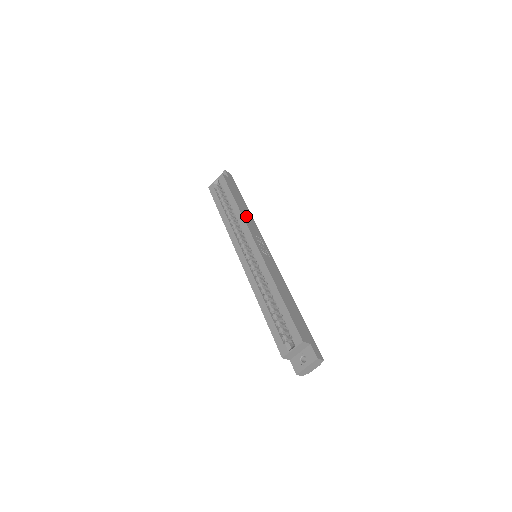
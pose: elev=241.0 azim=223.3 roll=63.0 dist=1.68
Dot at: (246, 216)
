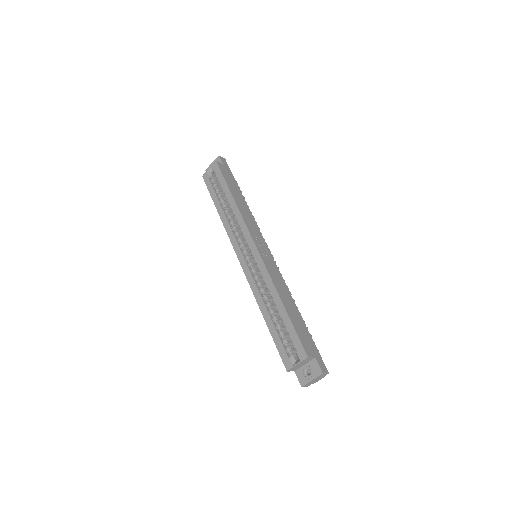
Dot at: (244, 212)
